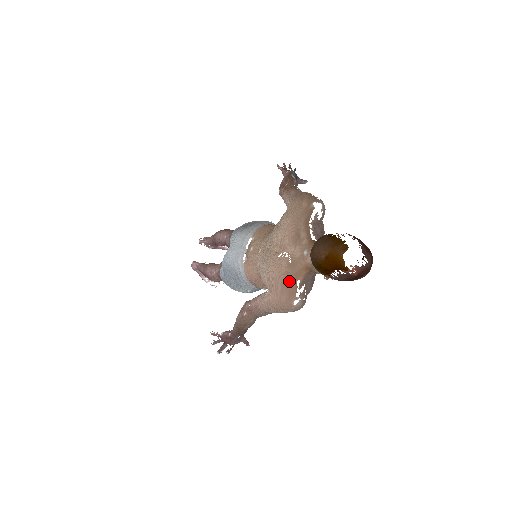
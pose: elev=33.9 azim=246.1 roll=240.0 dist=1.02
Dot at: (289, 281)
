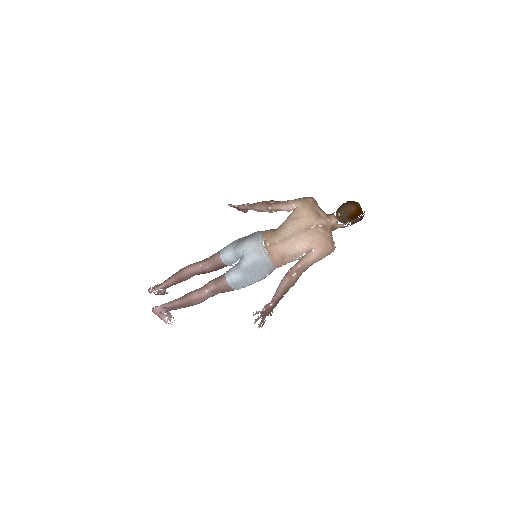
Dot at: (329, 235)
